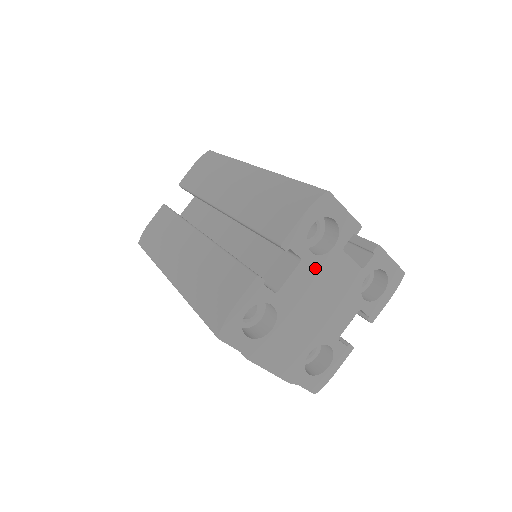
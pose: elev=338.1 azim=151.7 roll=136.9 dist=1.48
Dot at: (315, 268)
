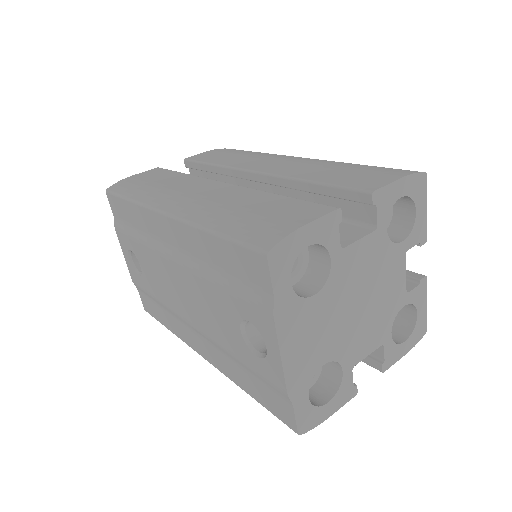
Dot at: (380, 251)
